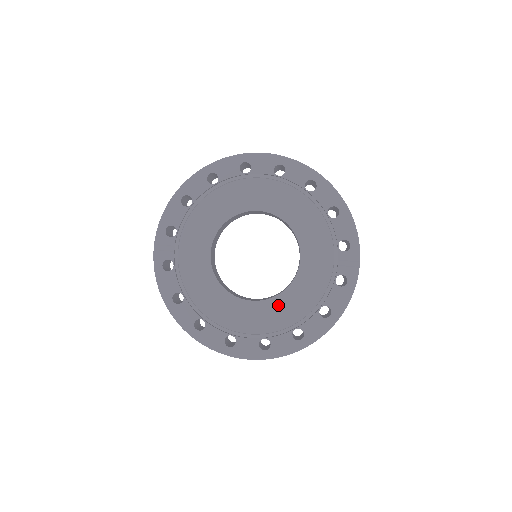
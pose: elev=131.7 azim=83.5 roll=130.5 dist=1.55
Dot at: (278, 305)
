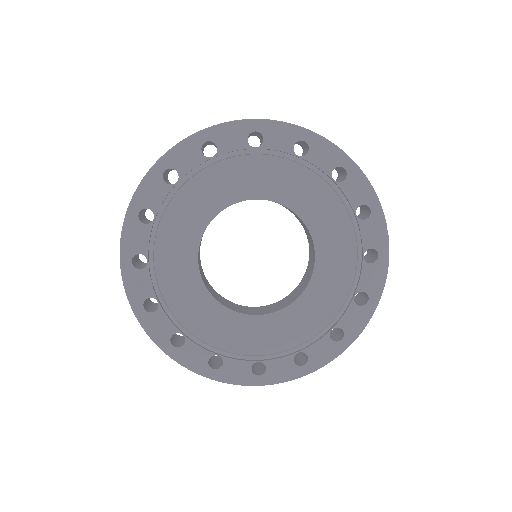
Dot at: (303, 308)
